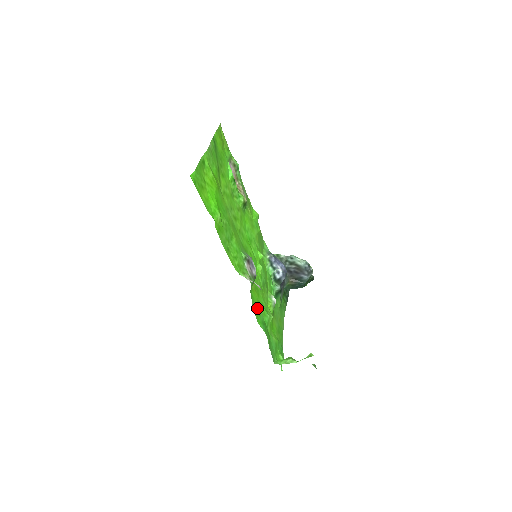
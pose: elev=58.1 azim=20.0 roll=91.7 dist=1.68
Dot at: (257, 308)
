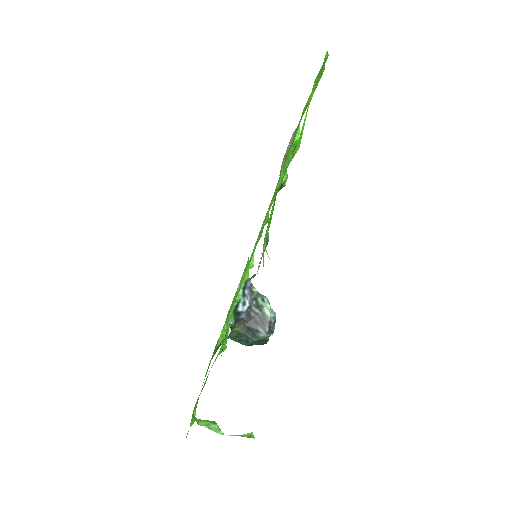
Dot at: occluded
